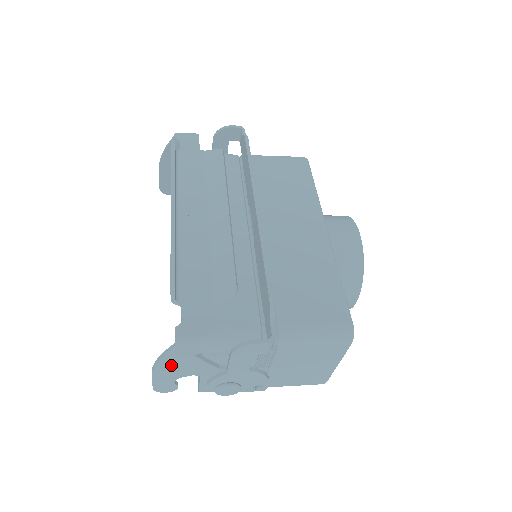
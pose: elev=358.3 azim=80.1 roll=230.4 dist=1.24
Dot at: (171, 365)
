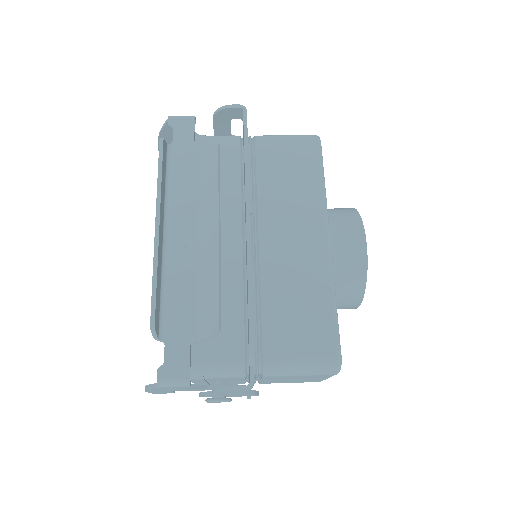
Dot at: (160, 390)
